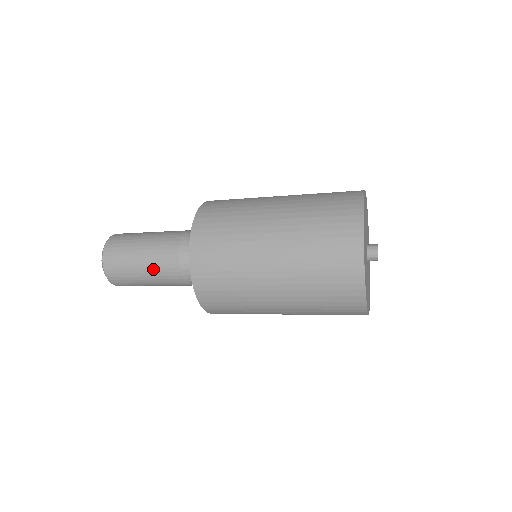
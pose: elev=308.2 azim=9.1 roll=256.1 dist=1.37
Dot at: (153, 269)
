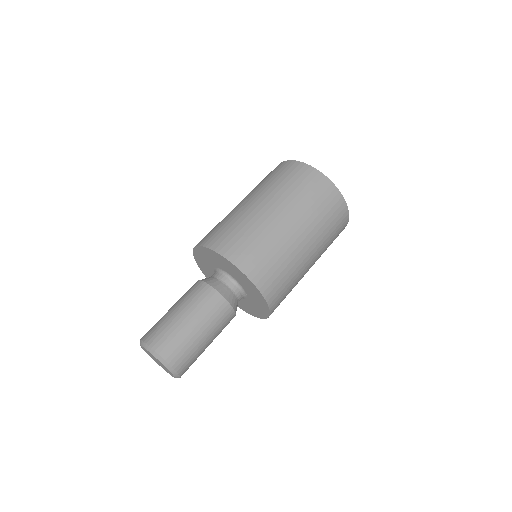
Dot at: (202, 315)
